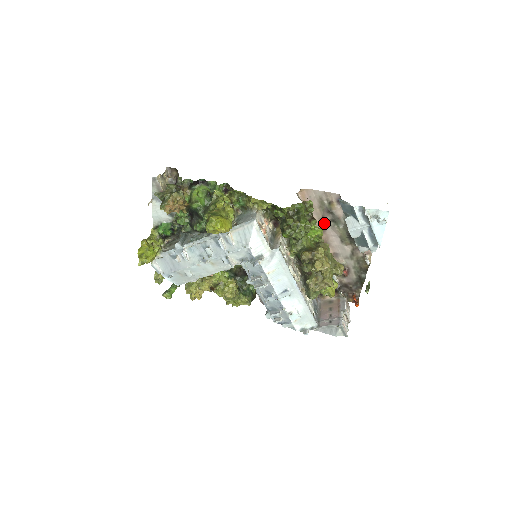
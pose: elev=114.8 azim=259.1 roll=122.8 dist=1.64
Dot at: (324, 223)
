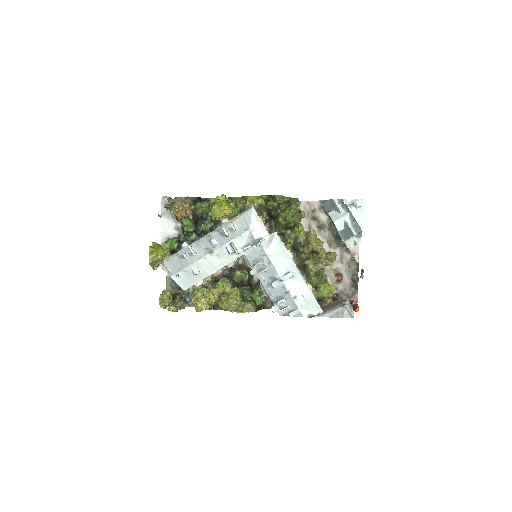
Dot at: occluded
